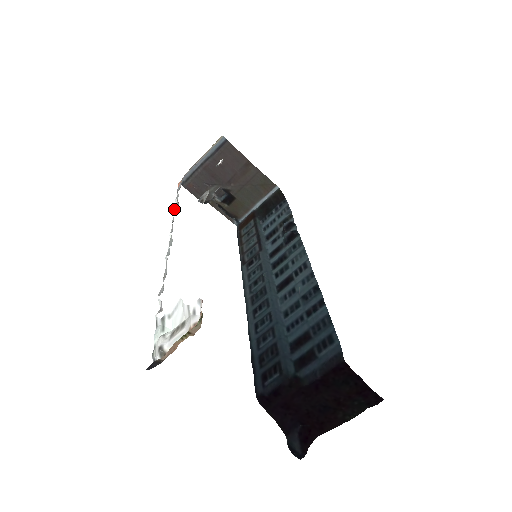
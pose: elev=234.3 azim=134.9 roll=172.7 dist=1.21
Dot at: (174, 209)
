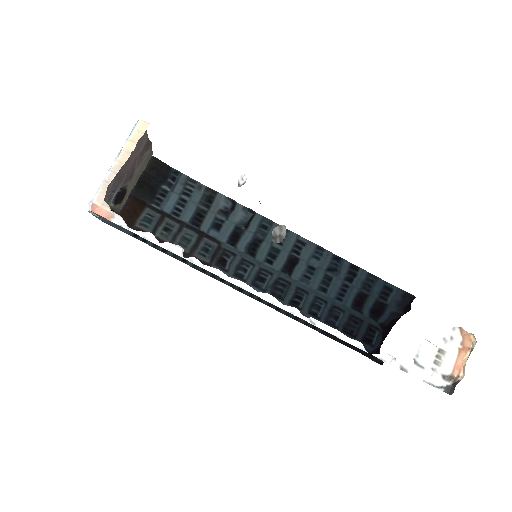
Dot at: (190, 259)
